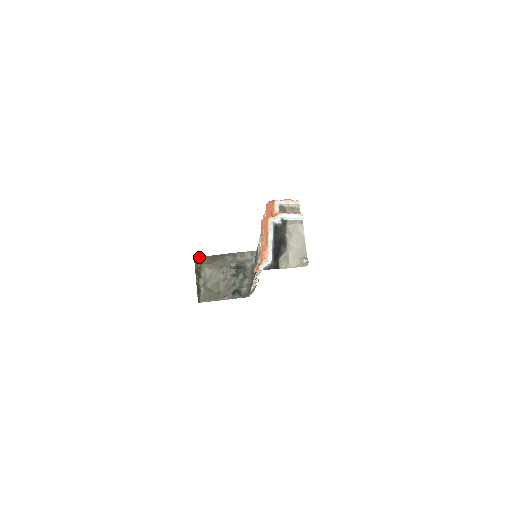
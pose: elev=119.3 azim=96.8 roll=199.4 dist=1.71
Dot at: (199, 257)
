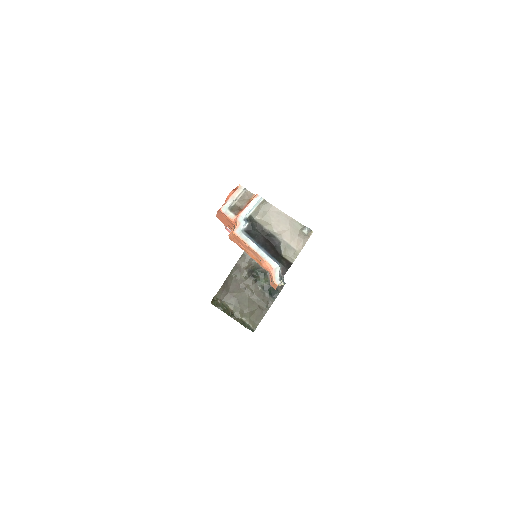
Dot at: (214, 299)
